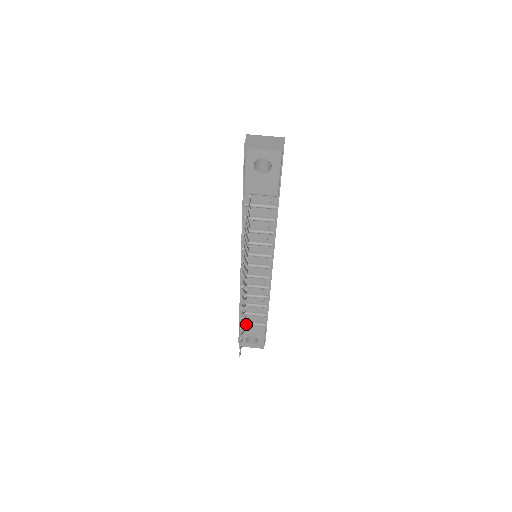
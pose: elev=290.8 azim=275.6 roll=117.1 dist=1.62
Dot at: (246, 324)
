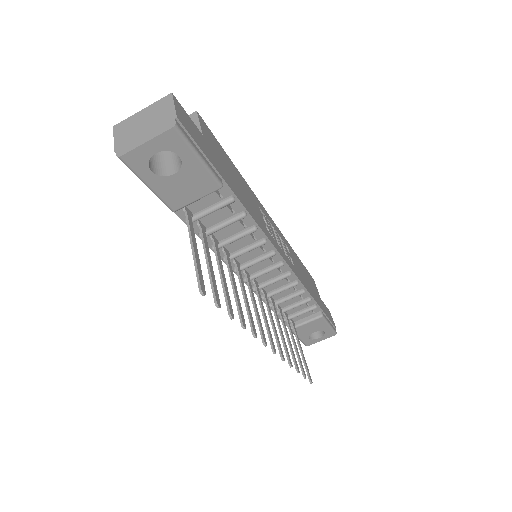
Dot at: (298, 327)
